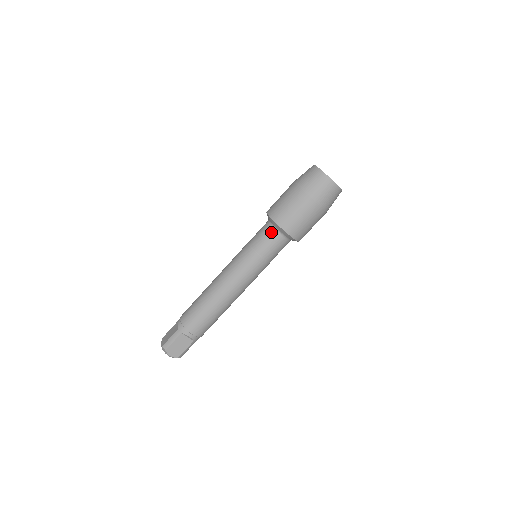
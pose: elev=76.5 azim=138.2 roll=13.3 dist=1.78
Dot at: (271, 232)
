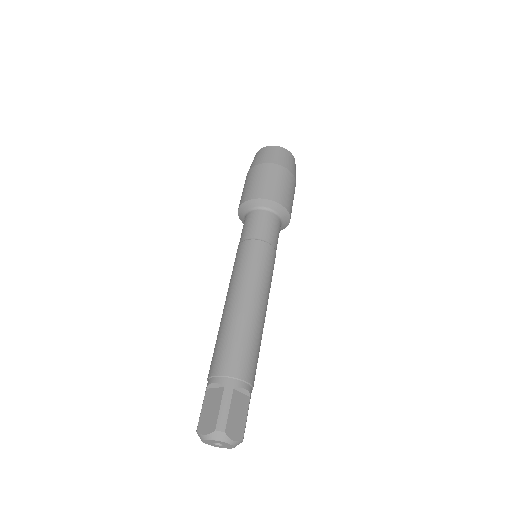
Dot at: (244, 222)
